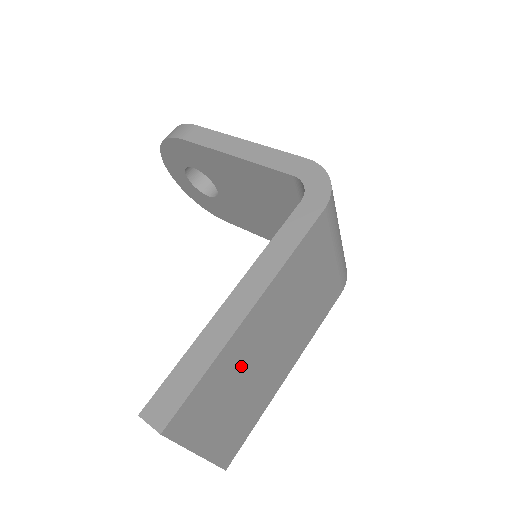
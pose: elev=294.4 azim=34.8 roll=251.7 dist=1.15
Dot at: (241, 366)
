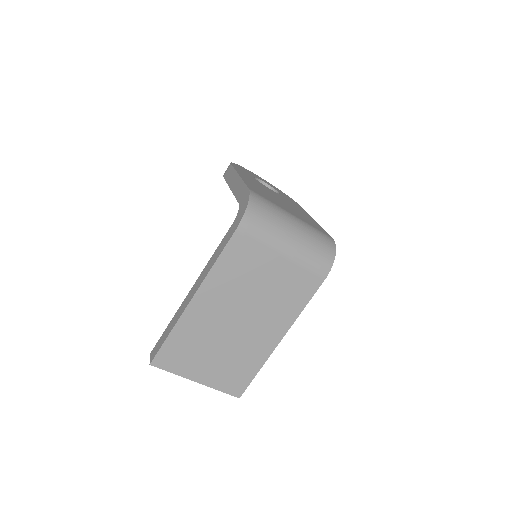
Dot at: (206, 333)
